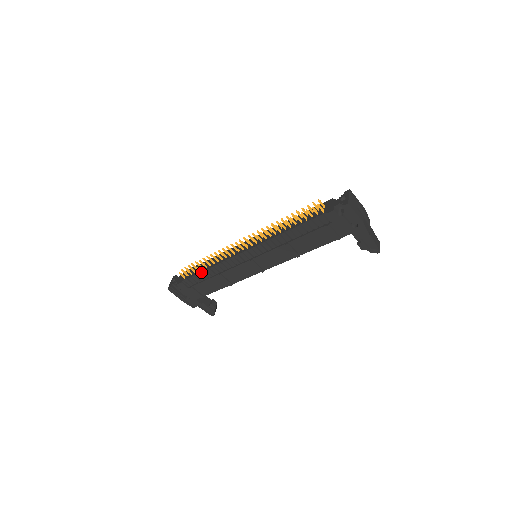
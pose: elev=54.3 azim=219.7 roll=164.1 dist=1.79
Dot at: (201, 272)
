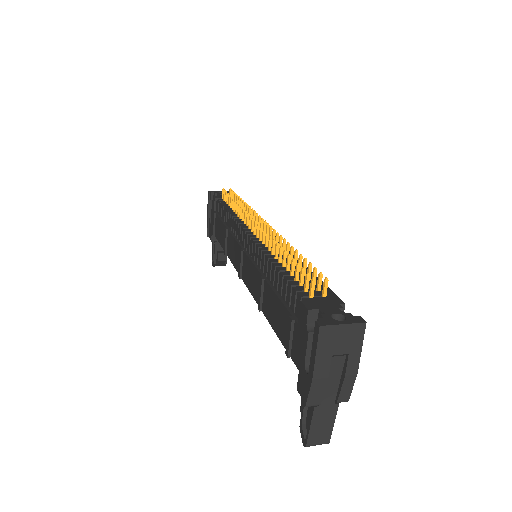
Dot at: (225, 208)
